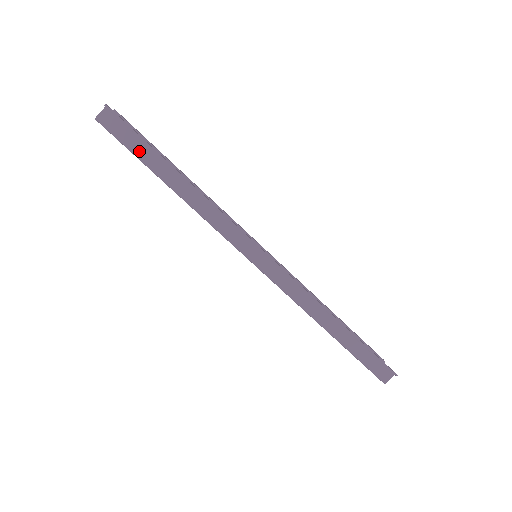
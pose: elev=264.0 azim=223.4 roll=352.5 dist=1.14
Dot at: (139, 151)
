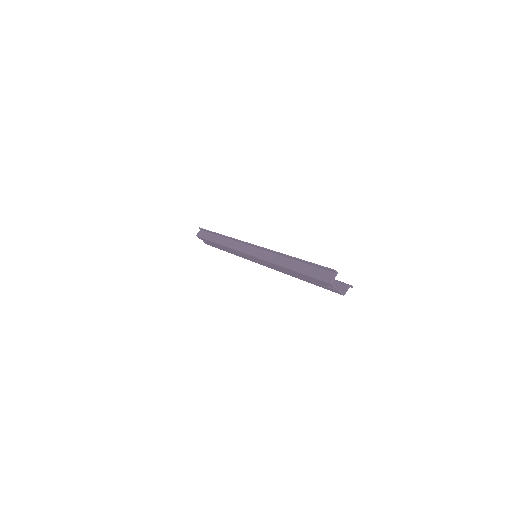
Dot at: (208, 237)
